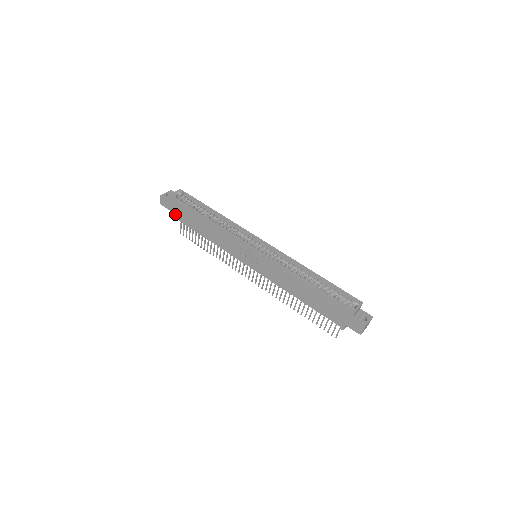
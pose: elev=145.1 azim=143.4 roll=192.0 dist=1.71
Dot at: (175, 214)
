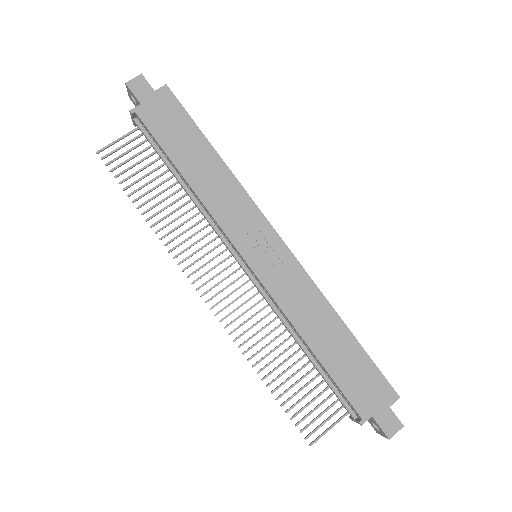
Dot at: (148, 114)
